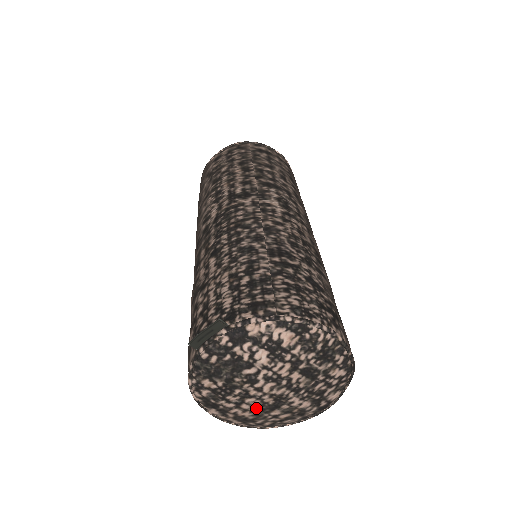
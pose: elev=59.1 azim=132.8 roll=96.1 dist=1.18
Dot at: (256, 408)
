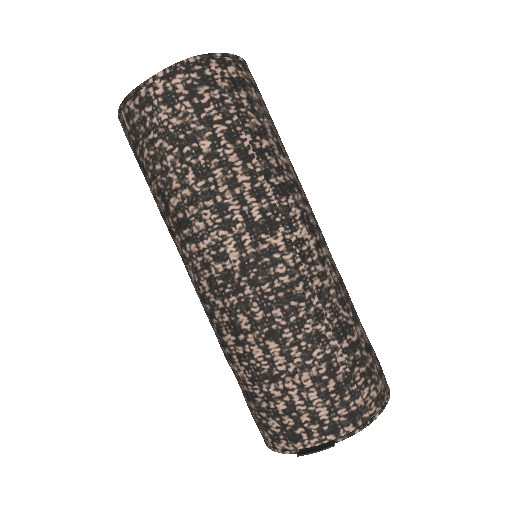
Dot at: occluded
